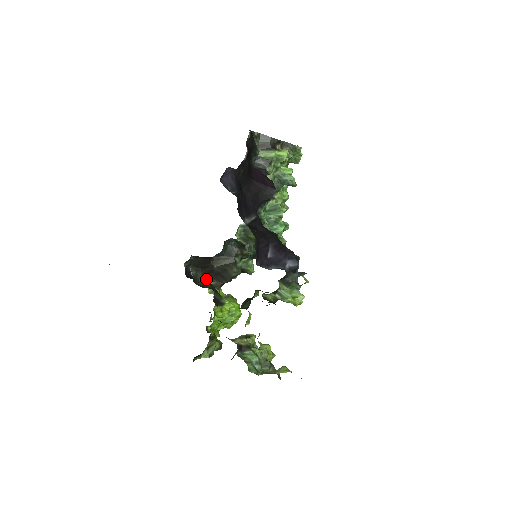
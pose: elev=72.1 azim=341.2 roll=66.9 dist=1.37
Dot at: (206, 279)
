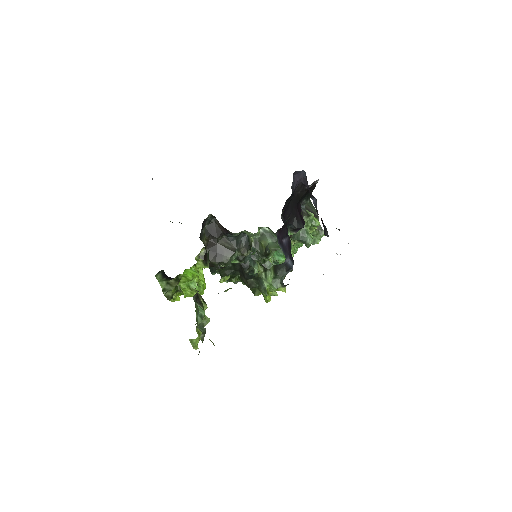
Dot at: occluded
